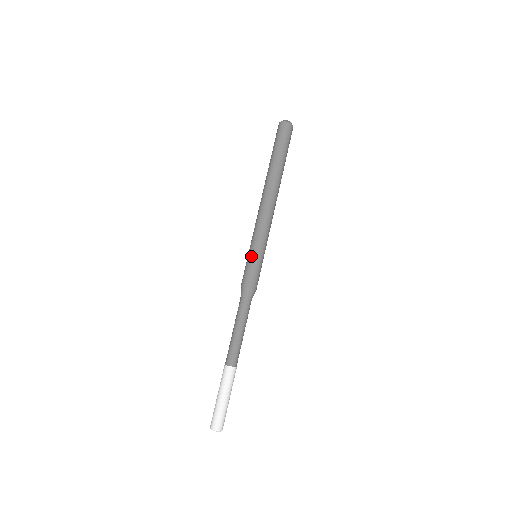
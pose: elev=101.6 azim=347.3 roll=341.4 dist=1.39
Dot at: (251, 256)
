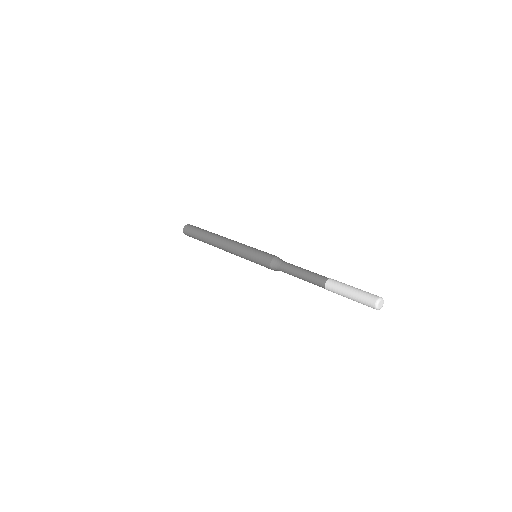
Dot at: (252, 257)
